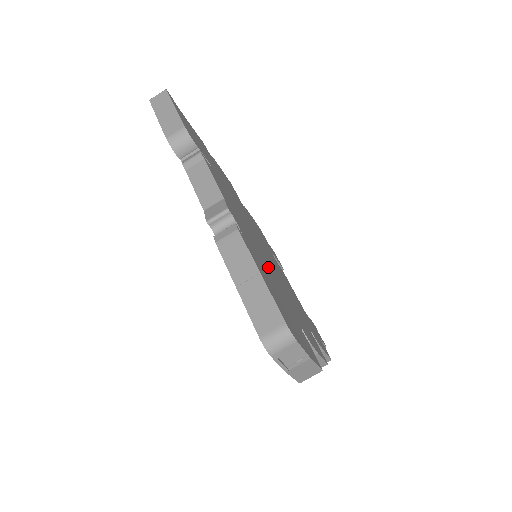
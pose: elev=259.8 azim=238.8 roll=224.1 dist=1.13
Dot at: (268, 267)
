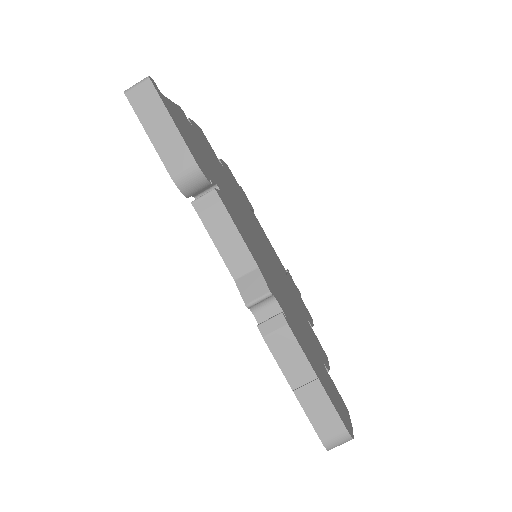
Dot at: (289, 303)
